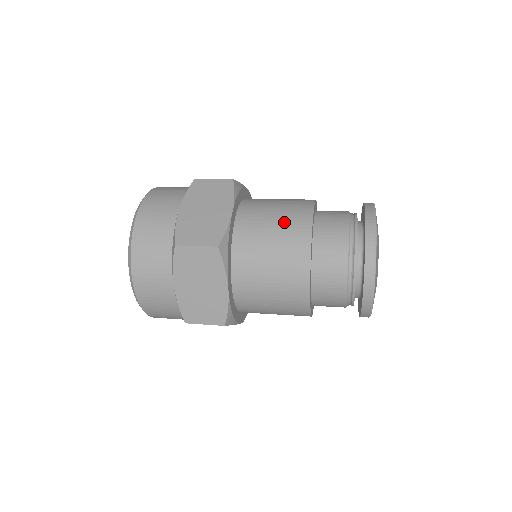
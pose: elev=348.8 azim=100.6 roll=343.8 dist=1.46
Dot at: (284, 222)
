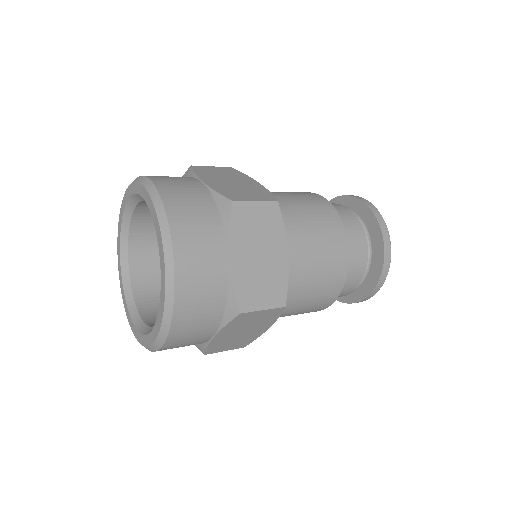
Dot at: (326, 253)
